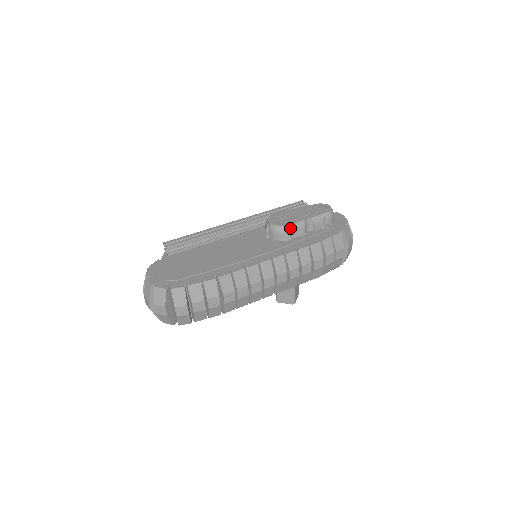
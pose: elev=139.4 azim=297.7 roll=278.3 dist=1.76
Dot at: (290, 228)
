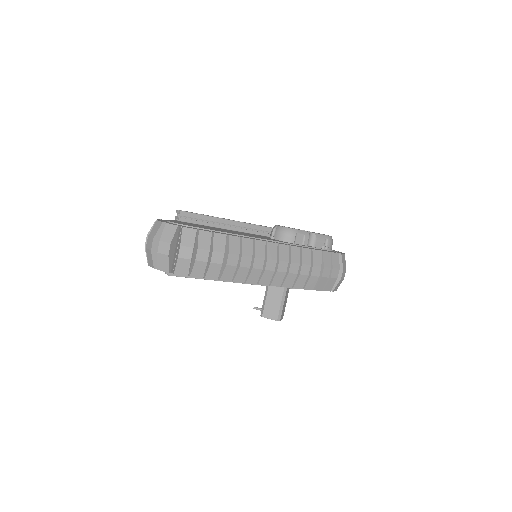
Dot at: (296, 232)
